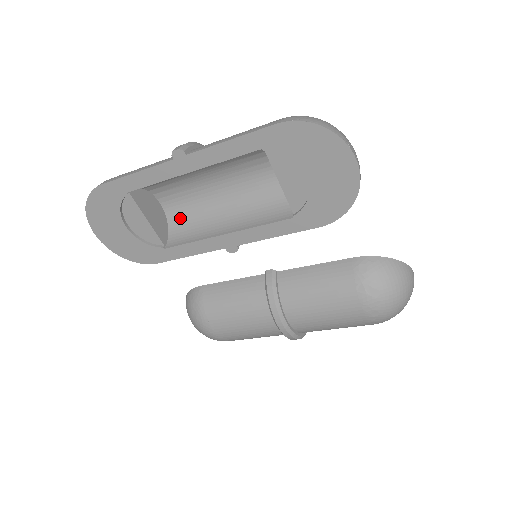
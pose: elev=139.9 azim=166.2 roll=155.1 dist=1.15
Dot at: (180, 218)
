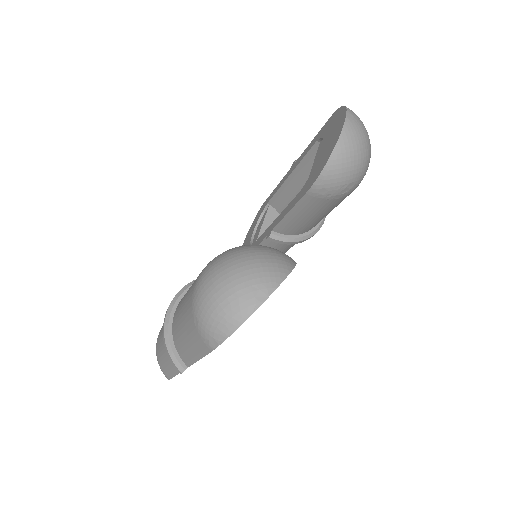
Dot at: occluded
